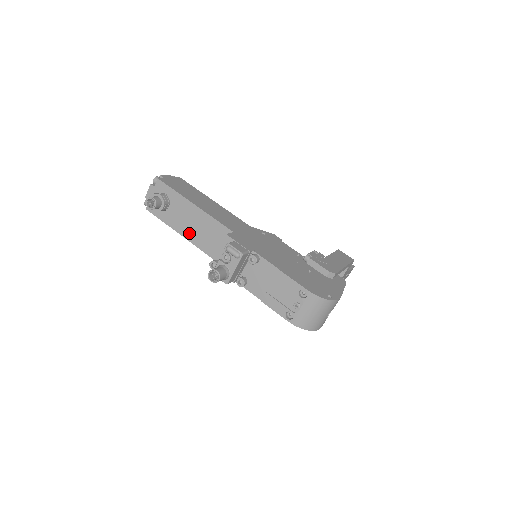
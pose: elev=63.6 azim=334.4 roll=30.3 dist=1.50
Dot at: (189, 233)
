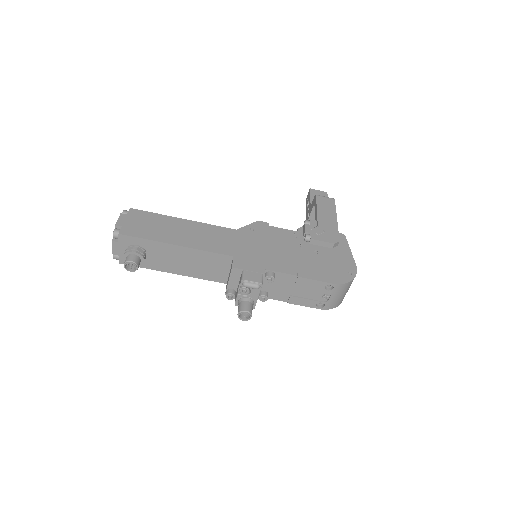
Dot at: (182, 270)
